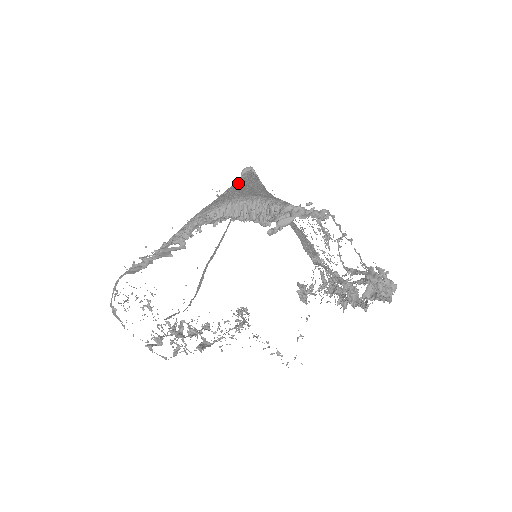
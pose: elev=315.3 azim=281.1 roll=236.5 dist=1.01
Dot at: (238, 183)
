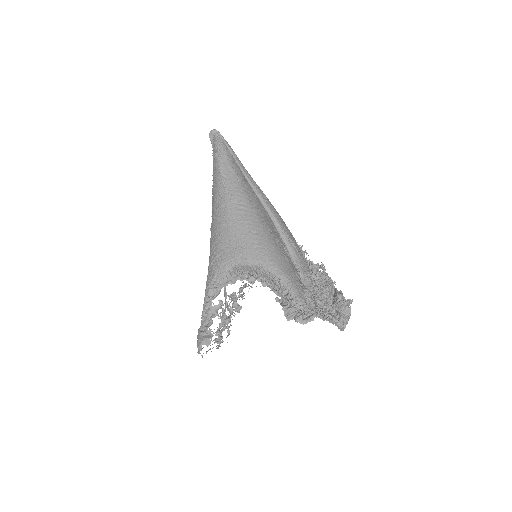
Dot at: (226, 201)
